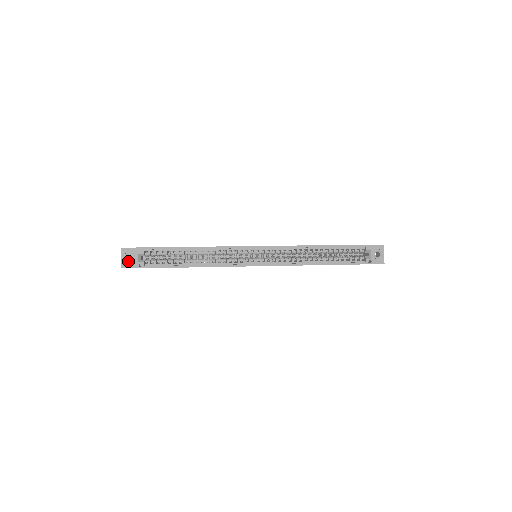
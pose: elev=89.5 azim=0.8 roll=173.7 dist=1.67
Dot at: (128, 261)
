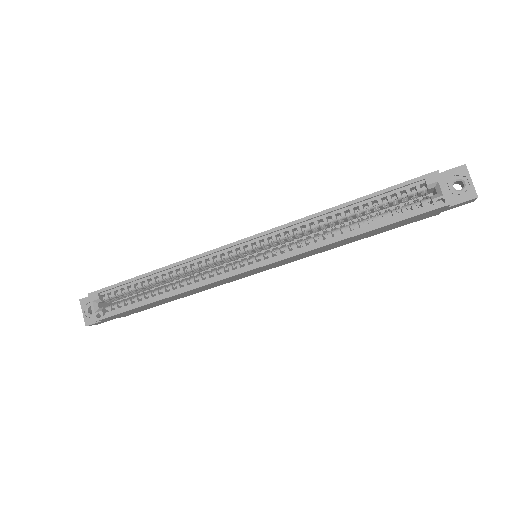
Dot at: (91, 314)
